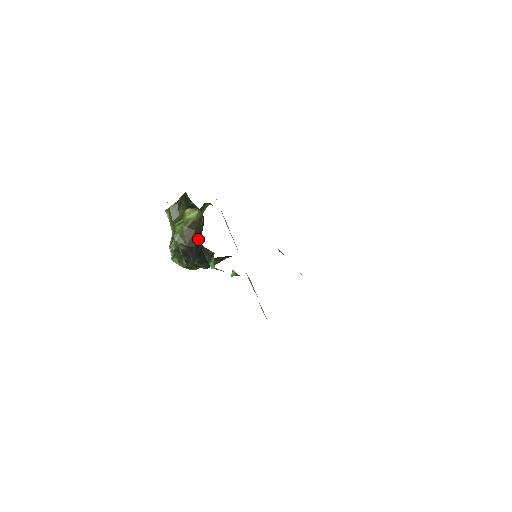
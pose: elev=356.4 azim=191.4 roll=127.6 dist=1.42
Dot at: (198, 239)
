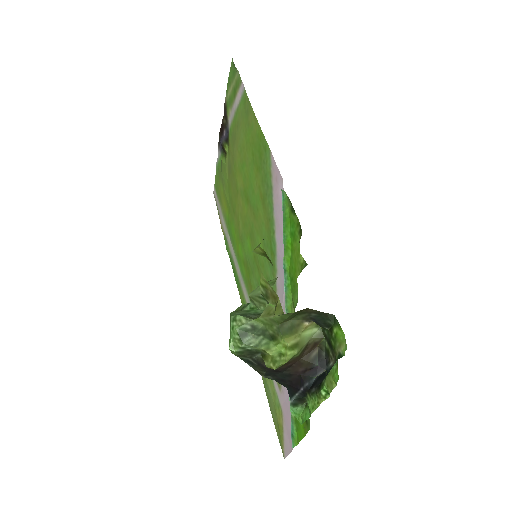
Dot at: (298, 371)
